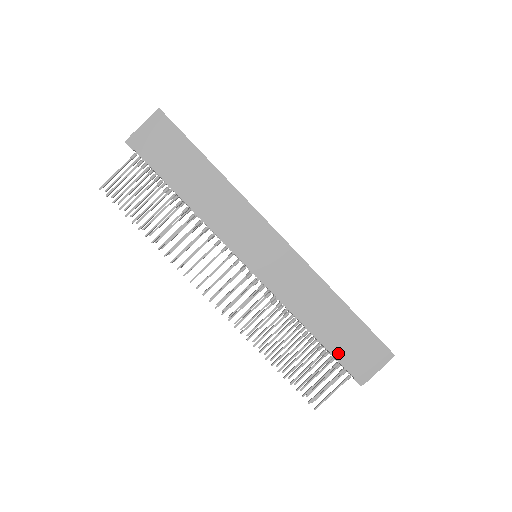
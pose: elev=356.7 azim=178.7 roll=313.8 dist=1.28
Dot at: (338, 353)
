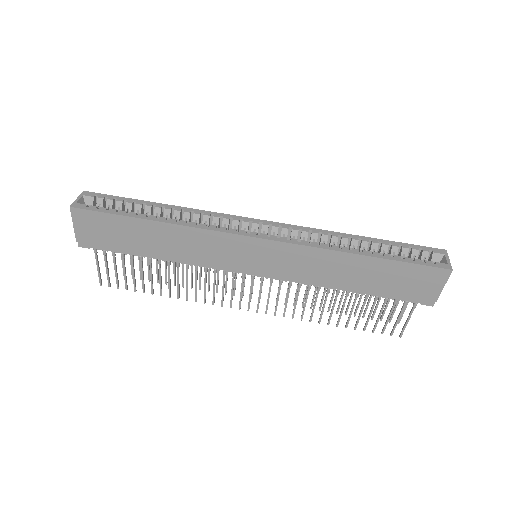
Dot at: (390, 294)
